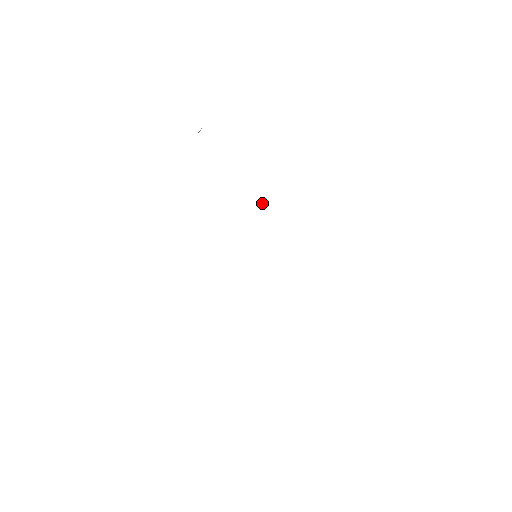
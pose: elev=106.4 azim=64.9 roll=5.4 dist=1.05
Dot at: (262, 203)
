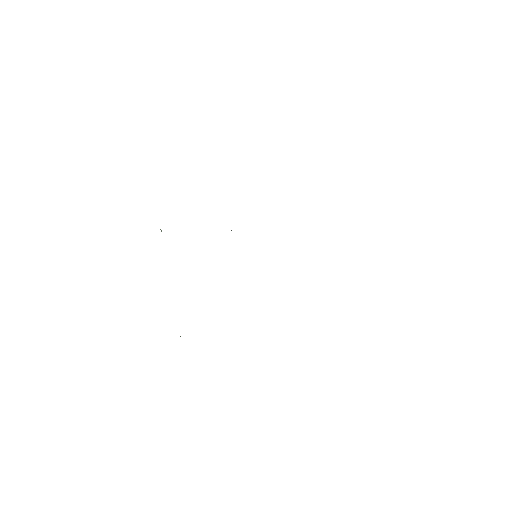
Dot at: occluded
